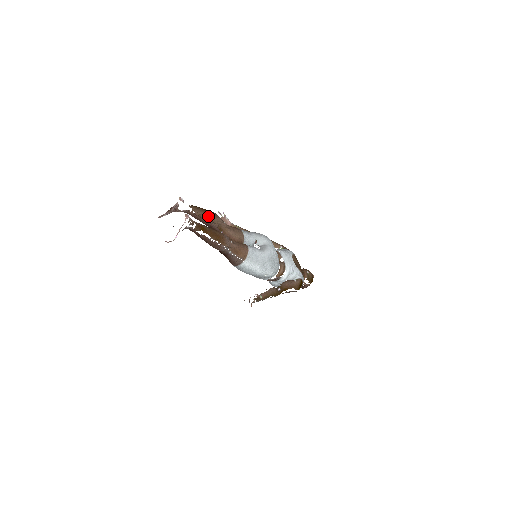
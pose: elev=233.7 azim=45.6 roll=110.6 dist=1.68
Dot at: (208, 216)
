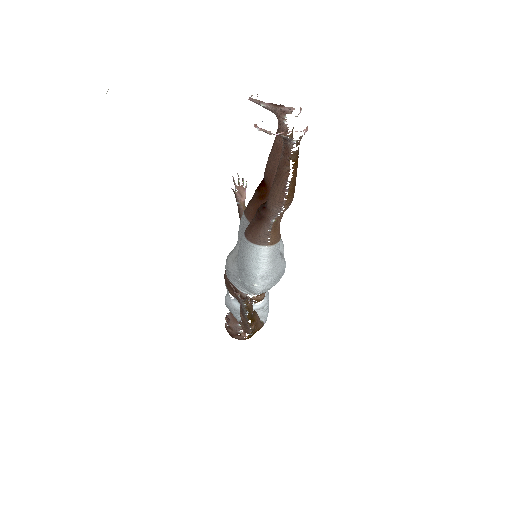
Dot at: occluded
